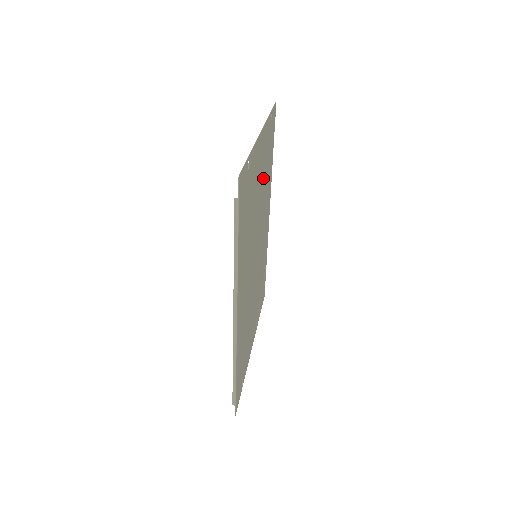
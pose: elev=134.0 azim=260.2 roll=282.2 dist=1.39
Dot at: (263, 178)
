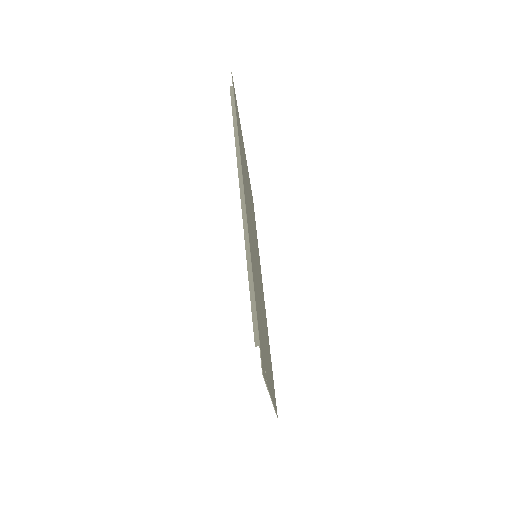
Dot at: (262, 323)
